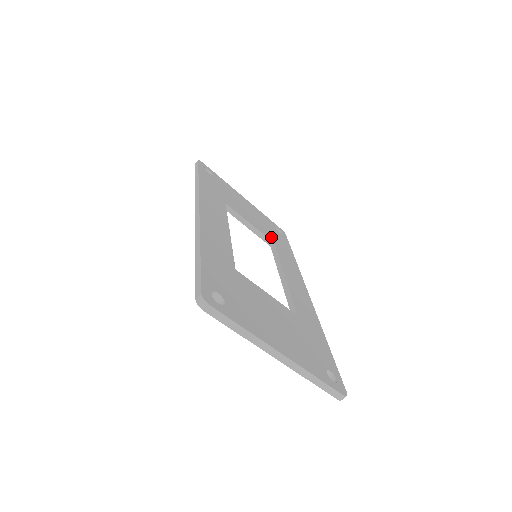
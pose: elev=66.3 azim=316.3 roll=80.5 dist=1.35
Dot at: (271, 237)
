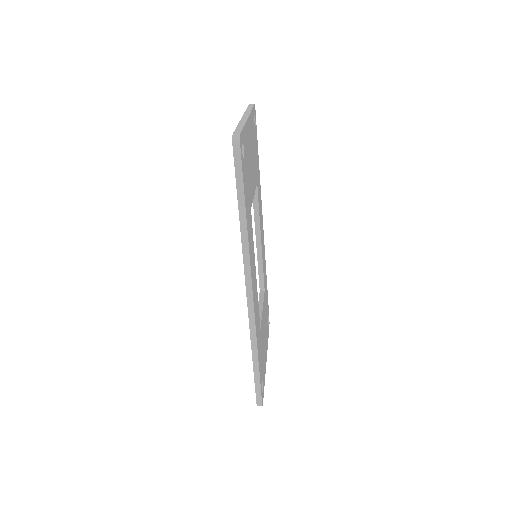
Dot at: (256, 173)
